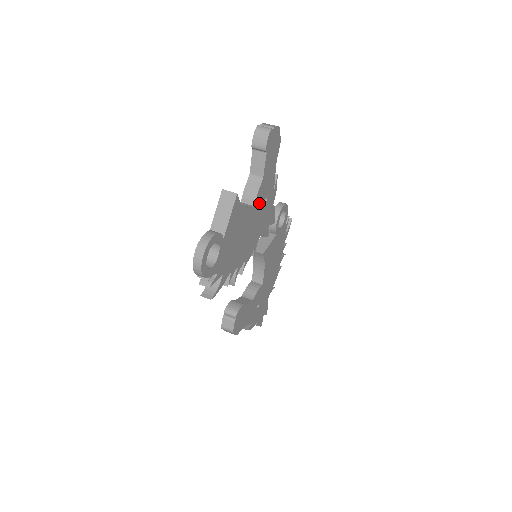
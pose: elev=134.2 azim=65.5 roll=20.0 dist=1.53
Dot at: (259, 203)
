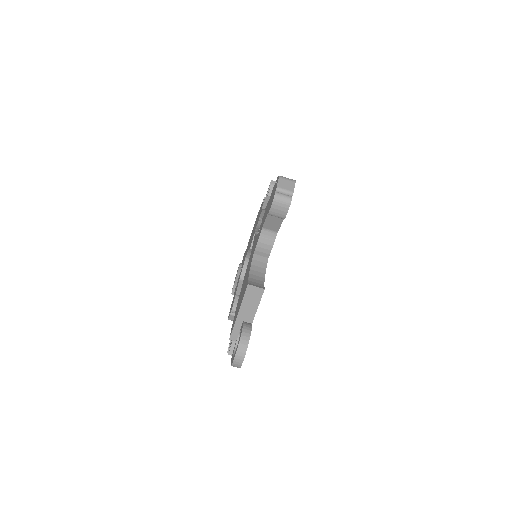
Dot at: occluded
